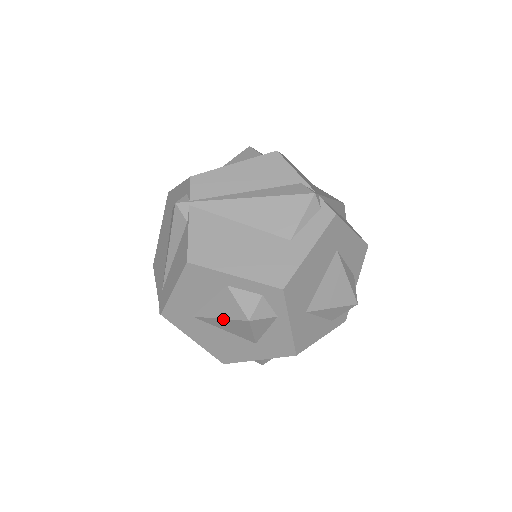
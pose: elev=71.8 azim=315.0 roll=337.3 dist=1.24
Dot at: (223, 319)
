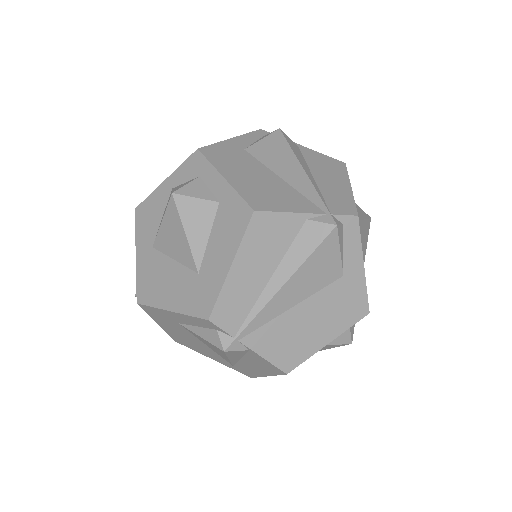
Dot at: occluded
